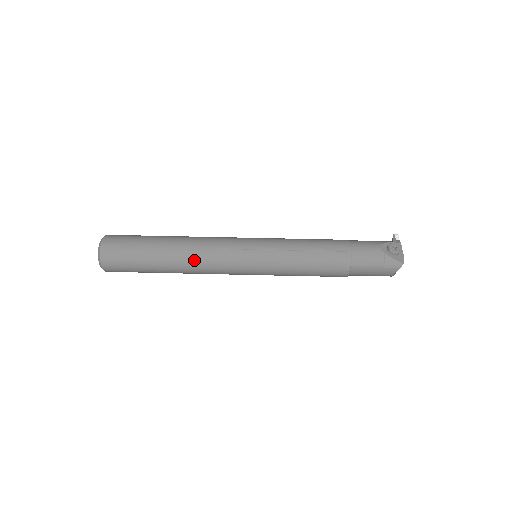
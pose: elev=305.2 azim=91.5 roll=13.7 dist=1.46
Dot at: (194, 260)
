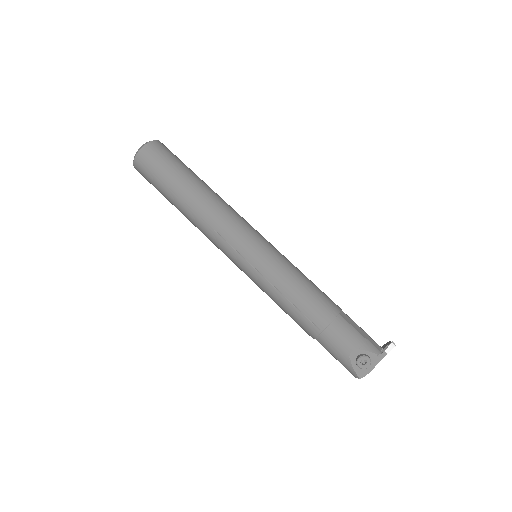
Dot at: (198, 226)
